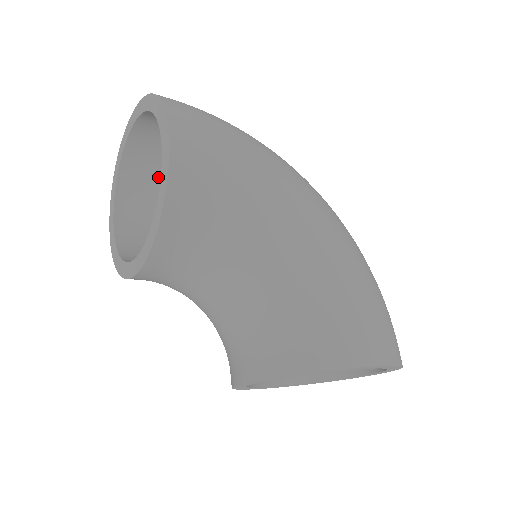
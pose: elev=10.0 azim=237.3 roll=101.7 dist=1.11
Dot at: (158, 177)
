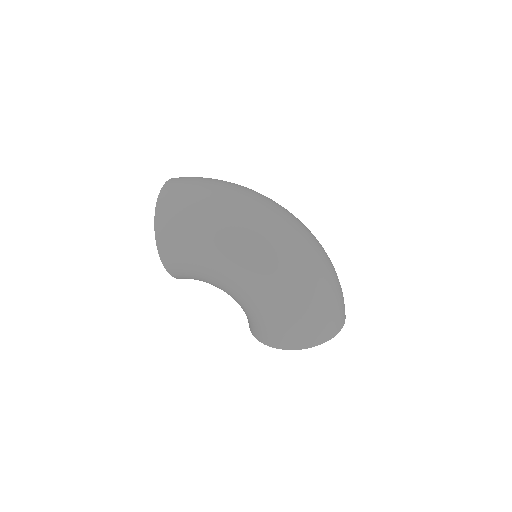
Dot at: occluded
